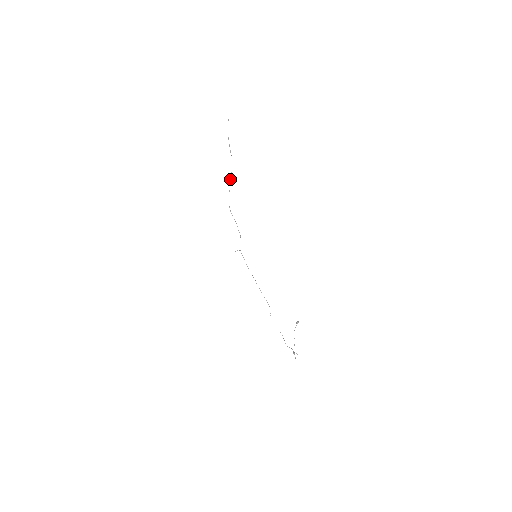
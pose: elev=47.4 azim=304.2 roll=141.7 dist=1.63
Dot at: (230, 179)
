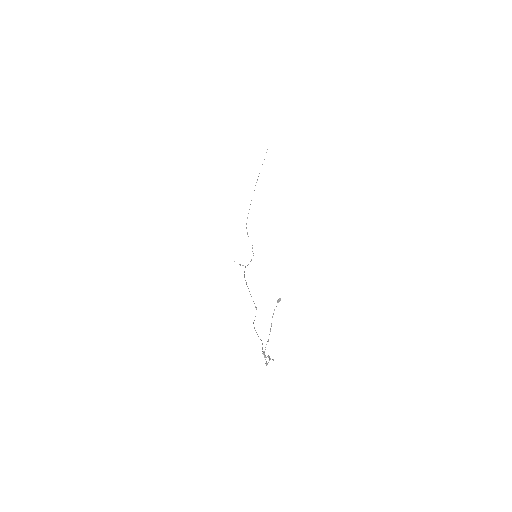
Dot at: (251, 200)
